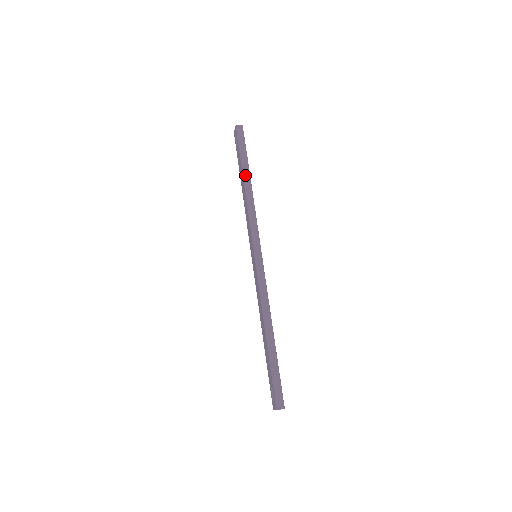
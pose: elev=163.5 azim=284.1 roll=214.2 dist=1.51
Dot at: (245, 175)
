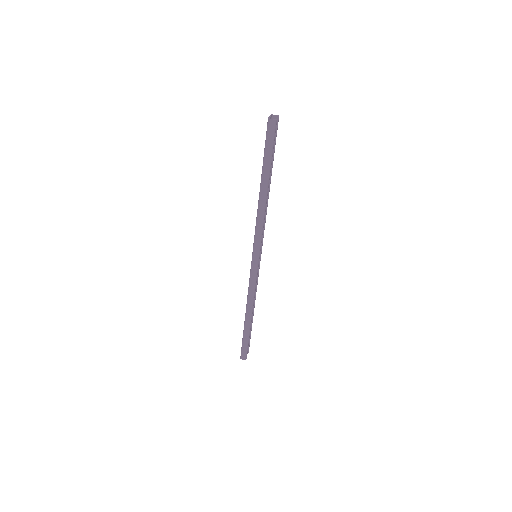
Dot at: (262, 183)
